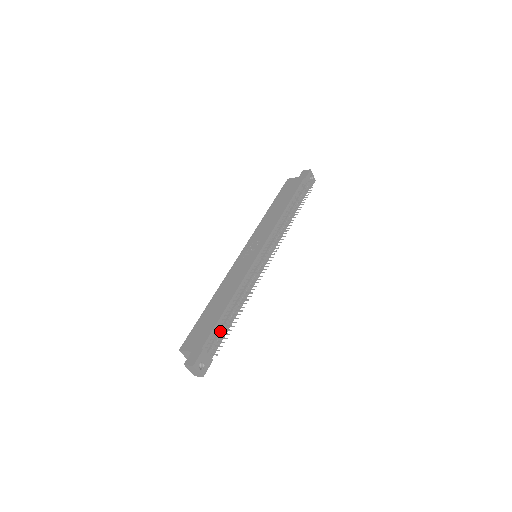
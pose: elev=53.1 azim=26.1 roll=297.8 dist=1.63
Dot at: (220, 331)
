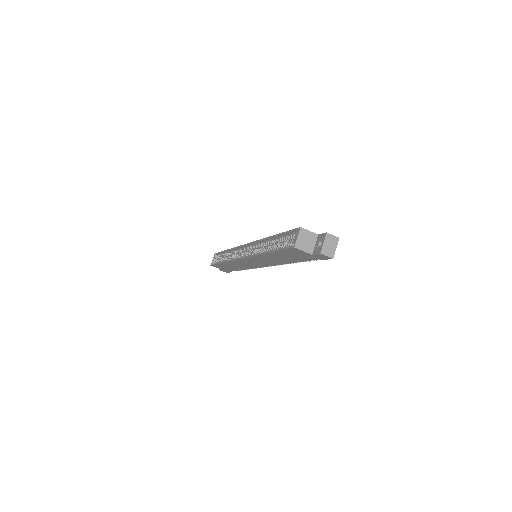
Dot at: occluded
